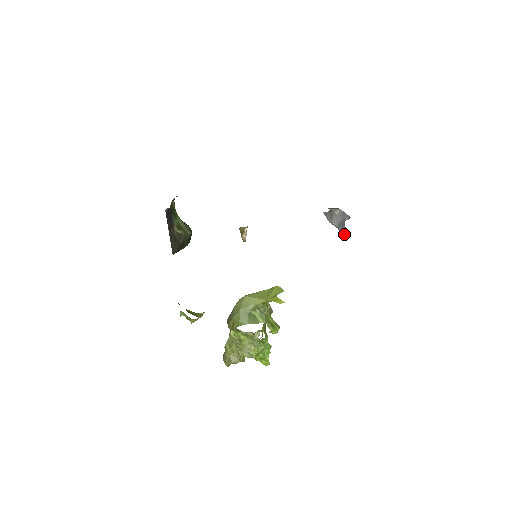
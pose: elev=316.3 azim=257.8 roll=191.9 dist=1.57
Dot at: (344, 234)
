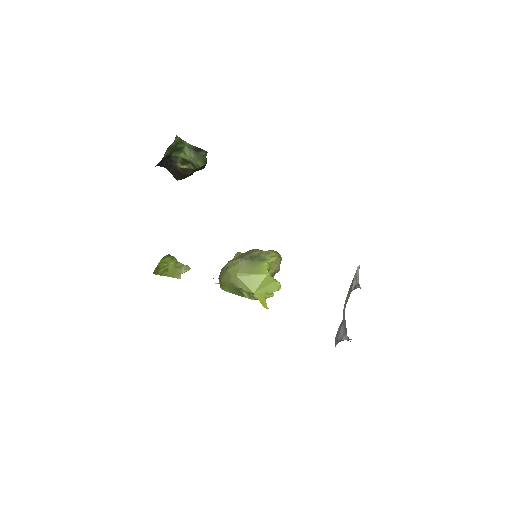
Dot at: occluded
